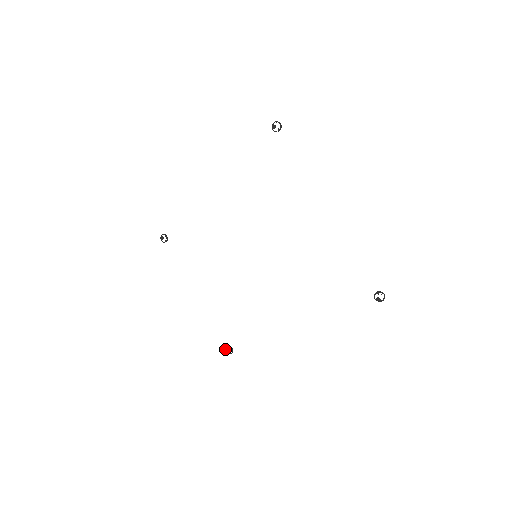
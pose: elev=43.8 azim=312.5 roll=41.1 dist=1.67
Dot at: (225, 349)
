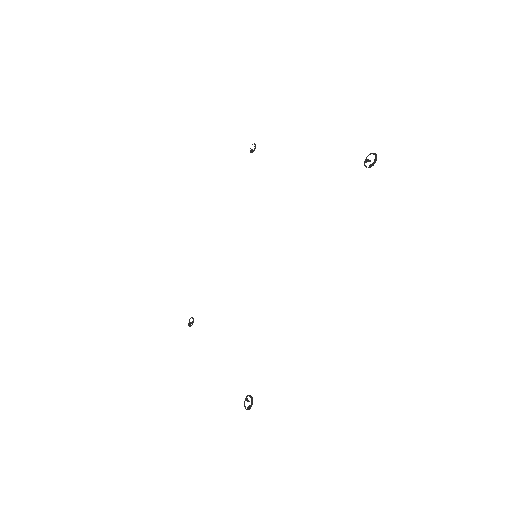
Dot at: (244, 405)
